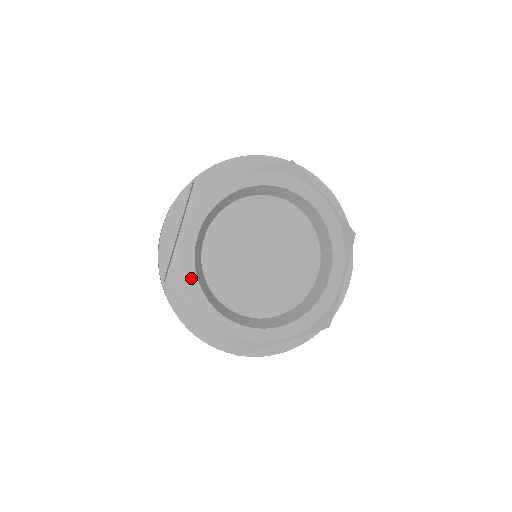
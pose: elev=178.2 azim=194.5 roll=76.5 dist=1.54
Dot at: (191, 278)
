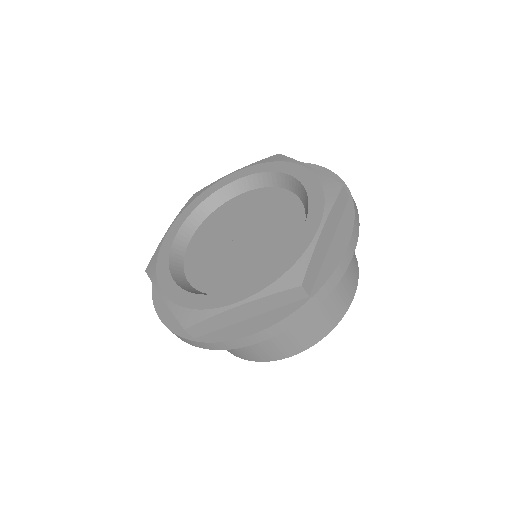
Dot at: (197, 300)
